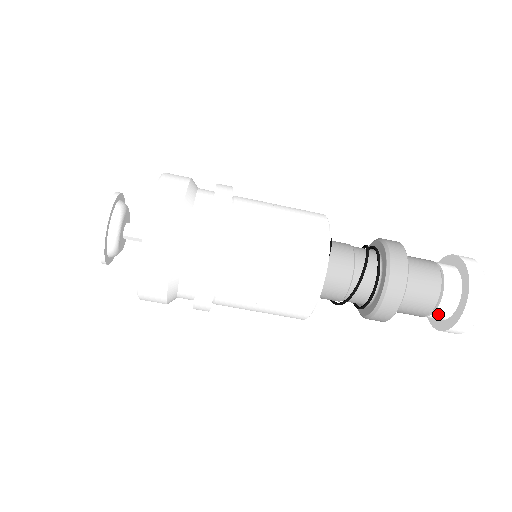
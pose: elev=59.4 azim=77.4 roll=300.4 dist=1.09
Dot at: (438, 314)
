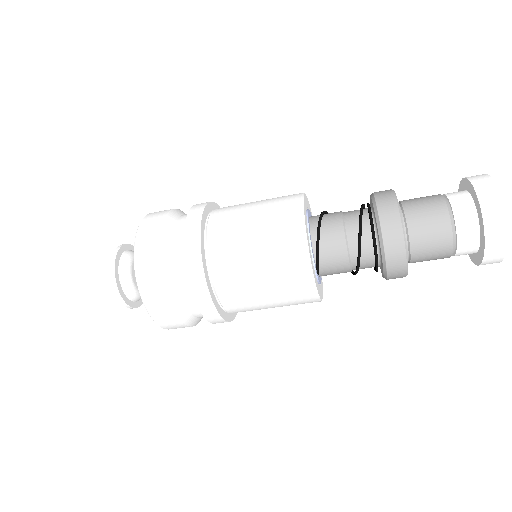
Dot at: occluded
